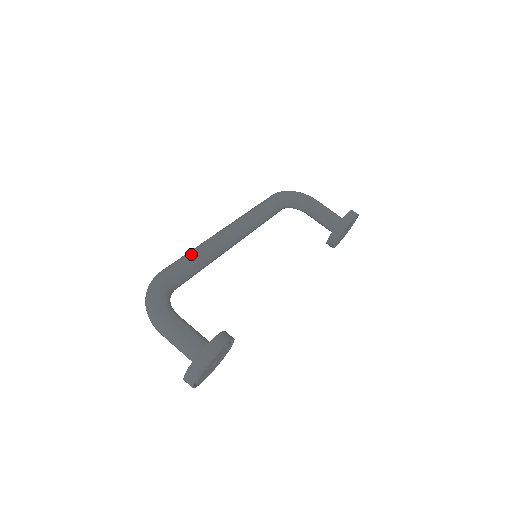
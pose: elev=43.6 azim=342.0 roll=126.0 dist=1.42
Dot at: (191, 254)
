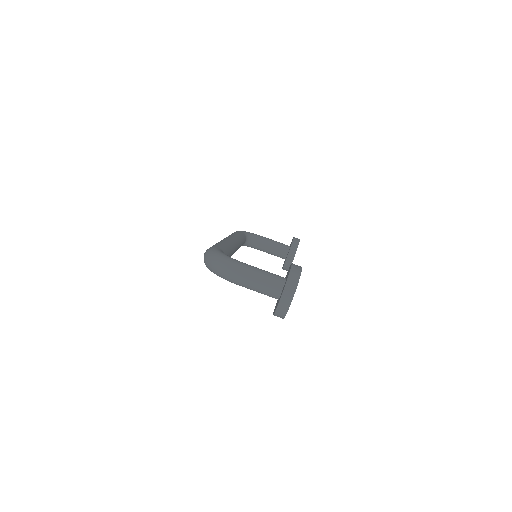
Dot at: (220, 243)
